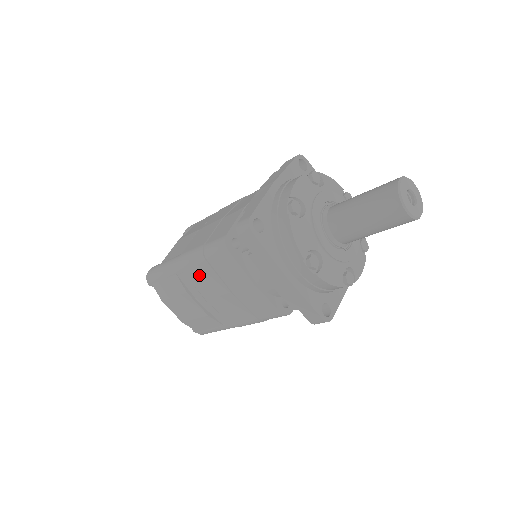
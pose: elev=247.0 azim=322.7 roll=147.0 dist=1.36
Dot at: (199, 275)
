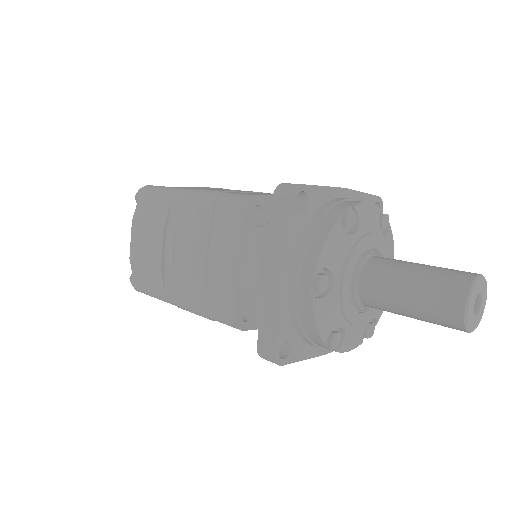
Dot at: (192, 217)
